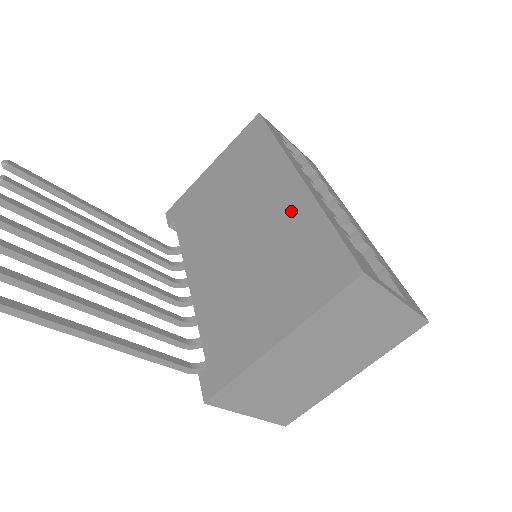
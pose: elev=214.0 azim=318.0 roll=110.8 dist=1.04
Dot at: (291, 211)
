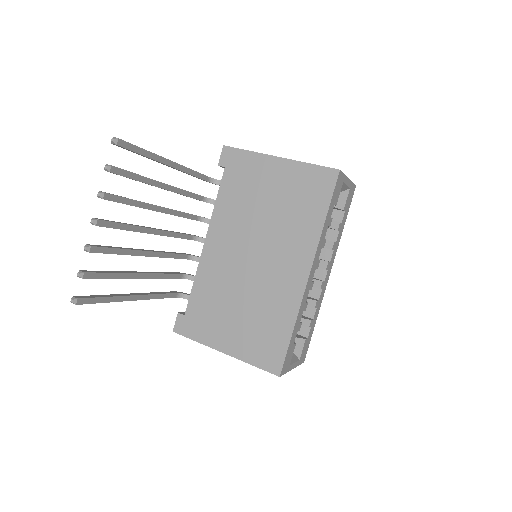
Dot at: (285, 294)
